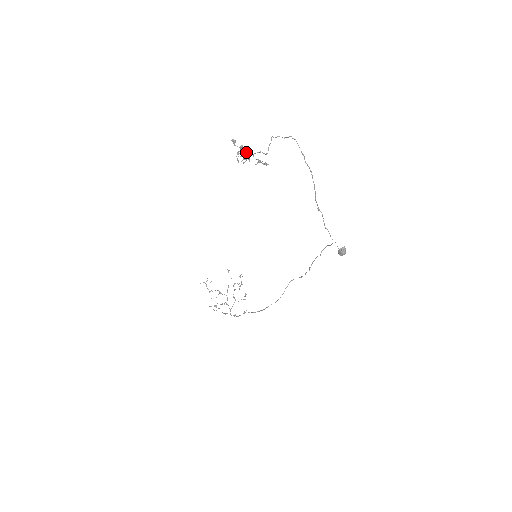
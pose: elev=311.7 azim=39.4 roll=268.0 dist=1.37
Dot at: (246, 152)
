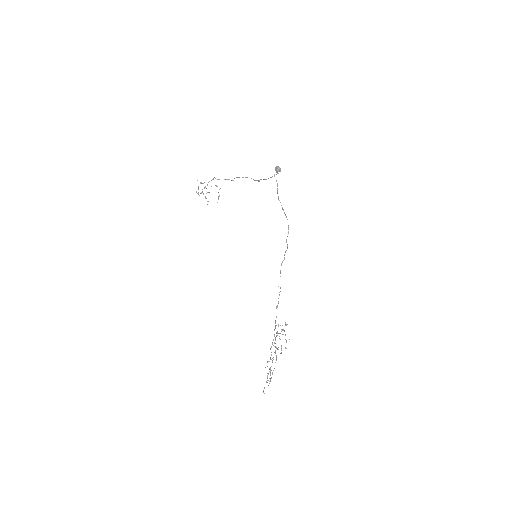
Dot at: occluded
